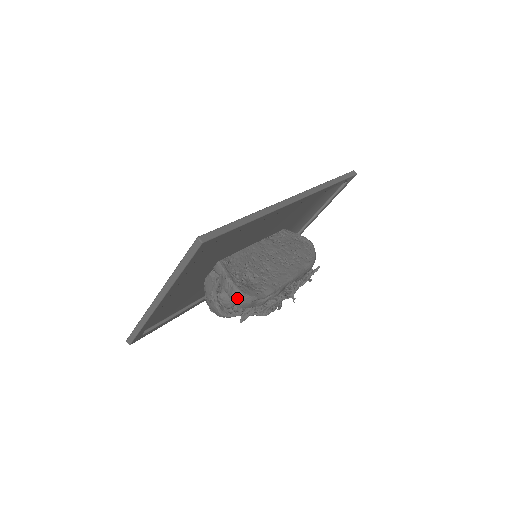
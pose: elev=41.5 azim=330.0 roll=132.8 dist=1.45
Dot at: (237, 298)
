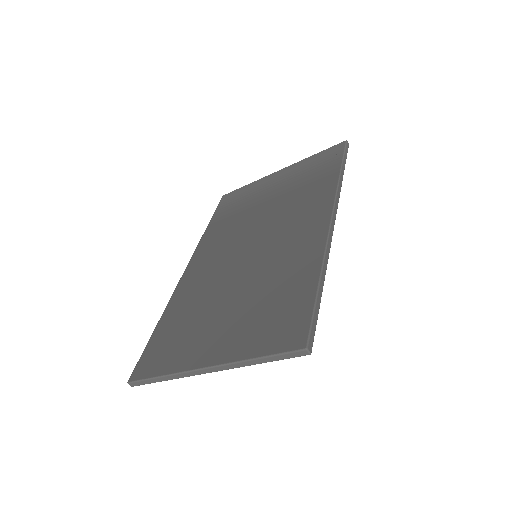
Dot at: occluded
